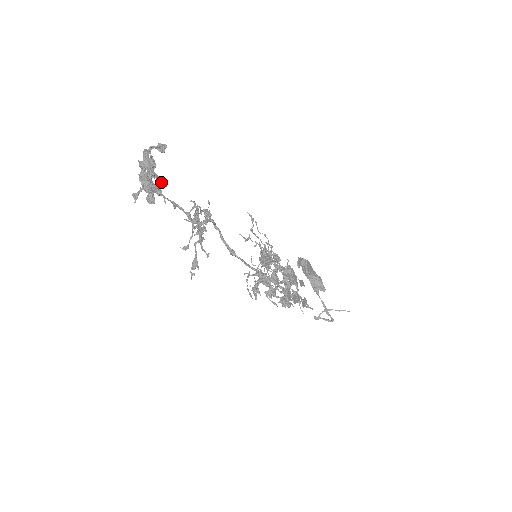
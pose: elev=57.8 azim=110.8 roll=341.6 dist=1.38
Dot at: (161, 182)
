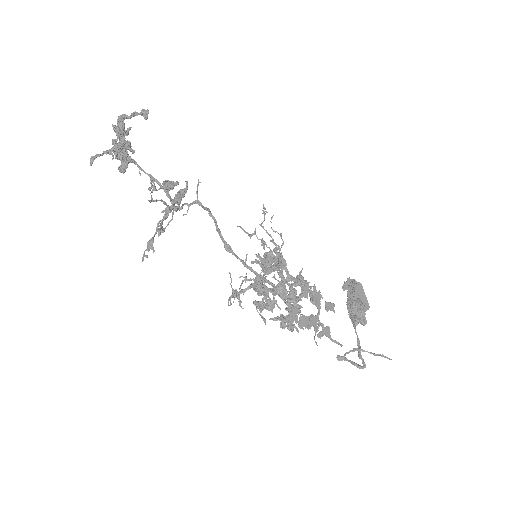
Dot at: (128, 147)
